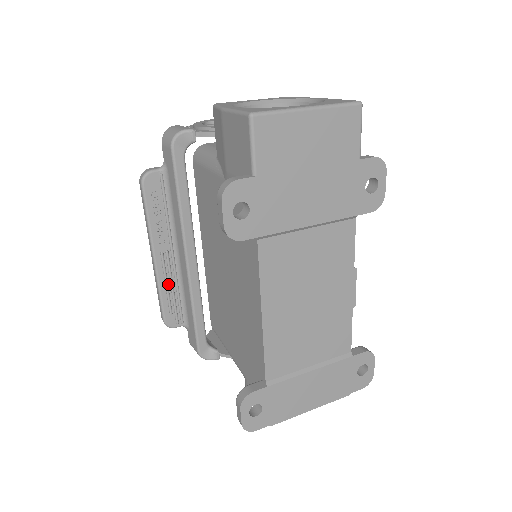
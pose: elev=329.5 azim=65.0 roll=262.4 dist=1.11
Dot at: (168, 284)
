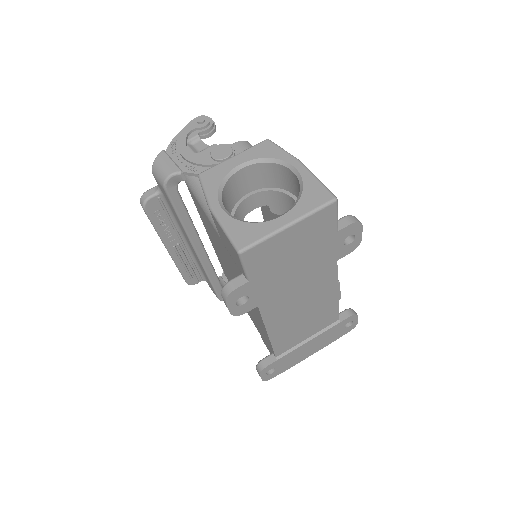
Dot at: (184, 262)
